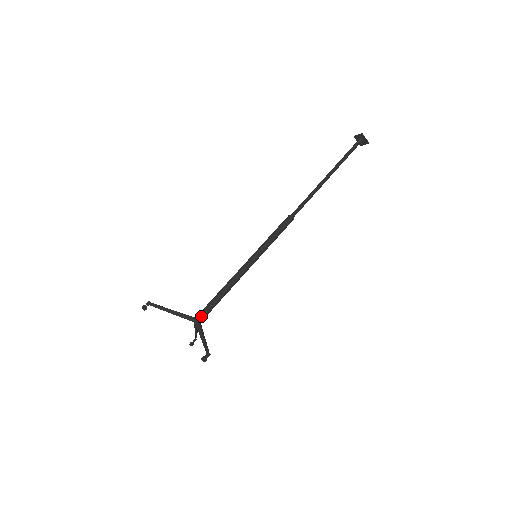
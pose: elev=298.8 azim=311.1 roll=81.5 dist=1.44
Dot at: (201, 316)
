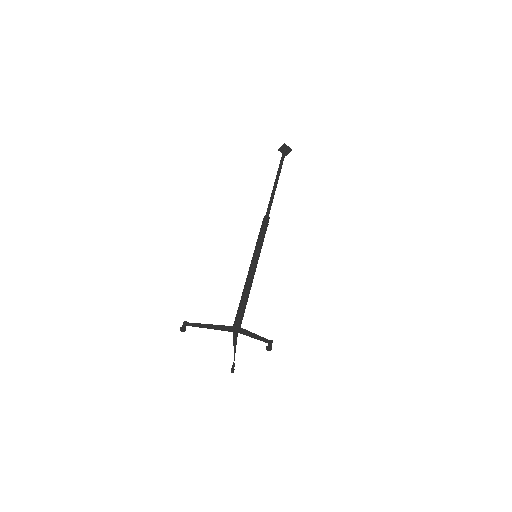
Dot at: (238, 322)
